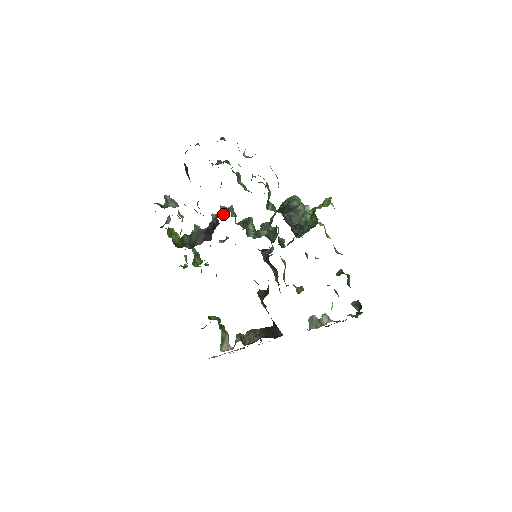
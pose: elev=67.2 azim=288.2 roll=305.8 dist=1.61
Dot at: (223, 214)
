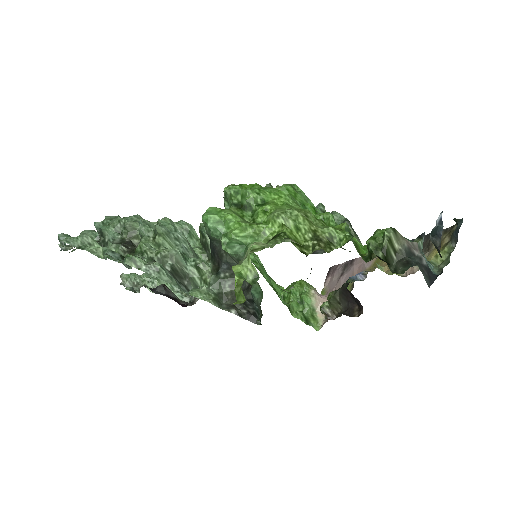
Dot at: occluded
